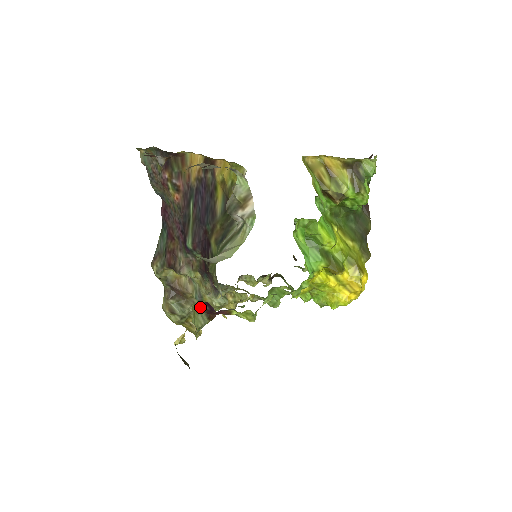
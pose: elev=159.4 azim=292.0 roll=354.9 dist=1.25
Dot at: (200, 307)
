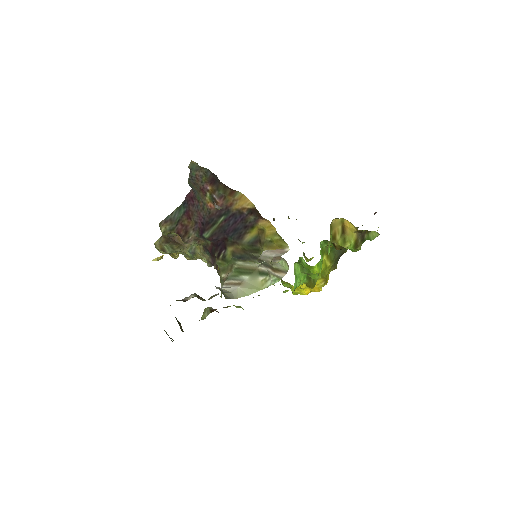
Dot at: (209, 308)
